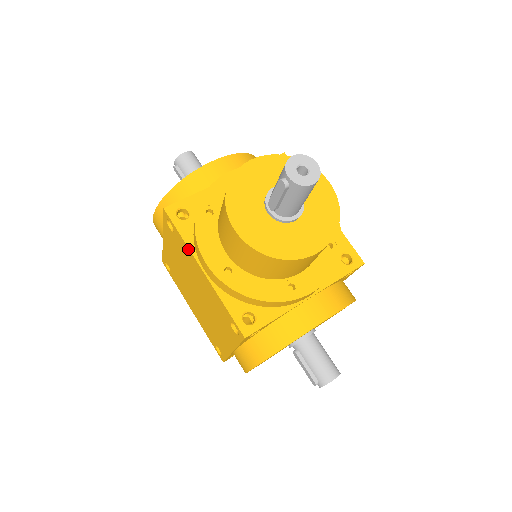
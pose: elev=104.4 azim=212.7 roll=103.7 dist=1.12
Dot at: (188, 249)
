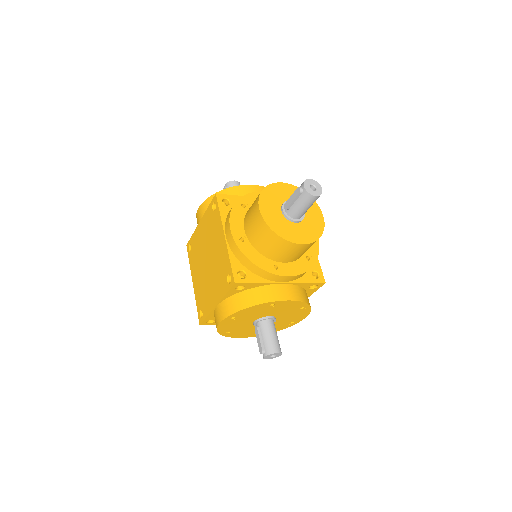
Dot at: (221, 221)
